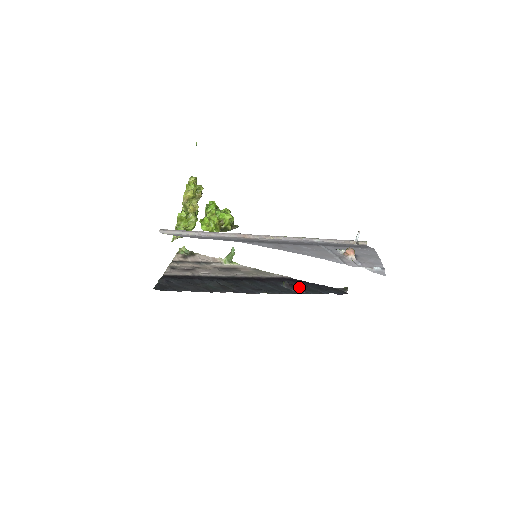
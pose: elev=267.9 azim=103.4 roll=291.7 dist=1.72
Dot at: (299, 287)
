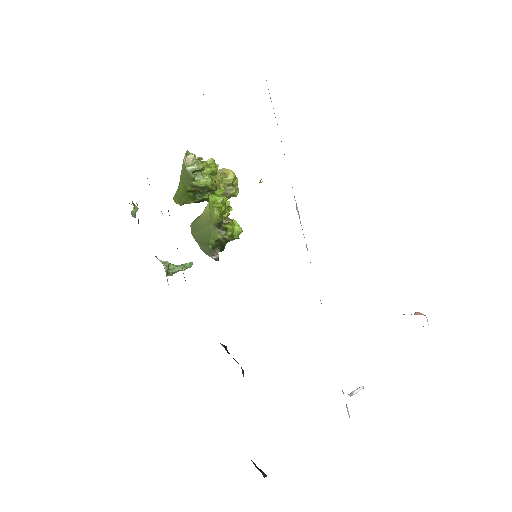
Dot at: occluded
